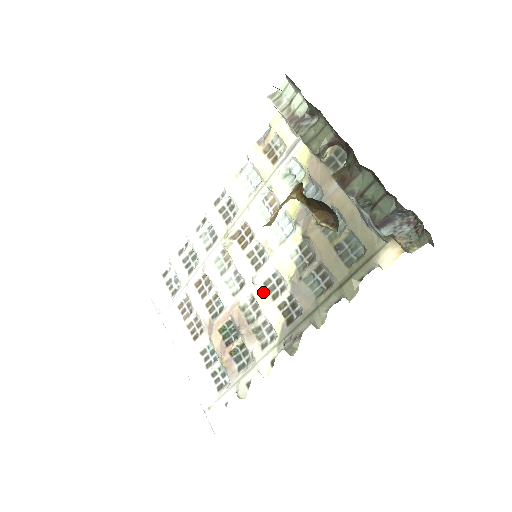
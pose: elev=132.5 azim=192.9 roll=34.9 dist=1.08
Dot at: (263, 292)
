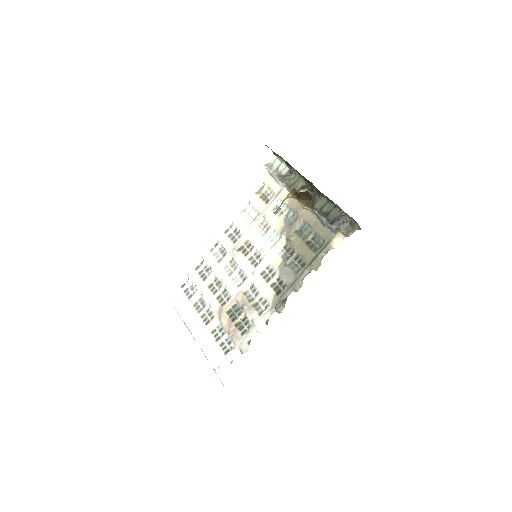
Dot at: (260, 279)
